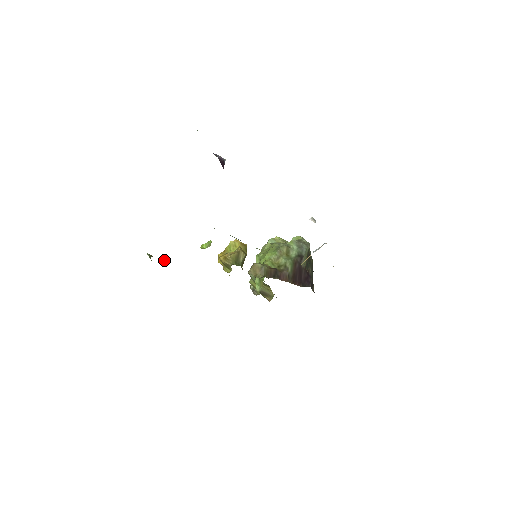
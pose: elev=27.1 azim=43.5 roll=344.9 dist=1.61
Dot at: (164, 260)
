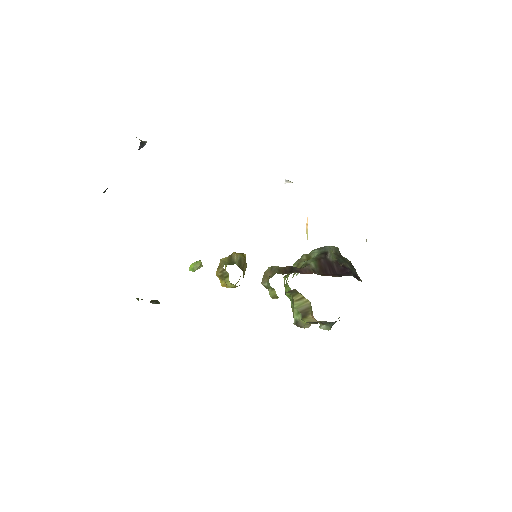
Dot at: (157, 301)
